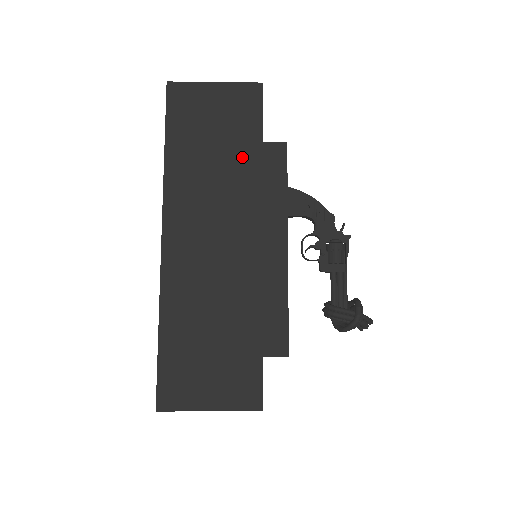
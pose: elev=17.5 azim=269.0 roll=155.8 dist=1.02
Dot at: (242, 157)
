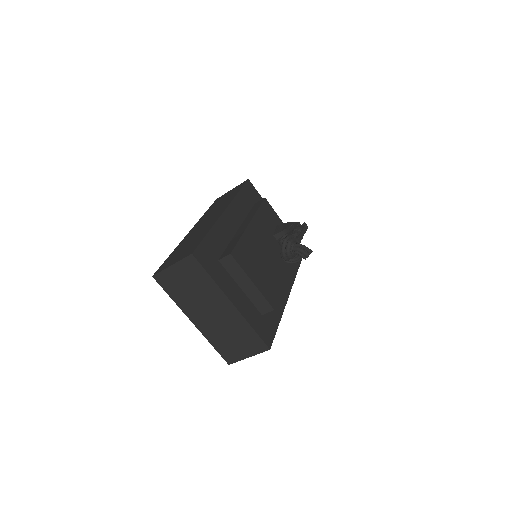
Dot at: (230, 198)
